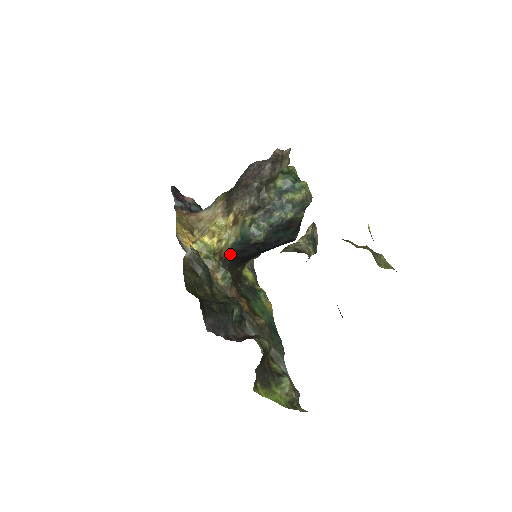
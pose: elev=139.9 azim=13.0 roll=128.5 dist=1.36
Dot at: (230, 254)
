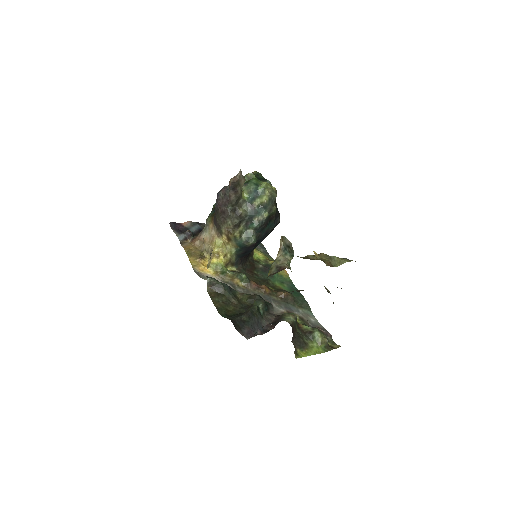
Dot at: (237, 258)
